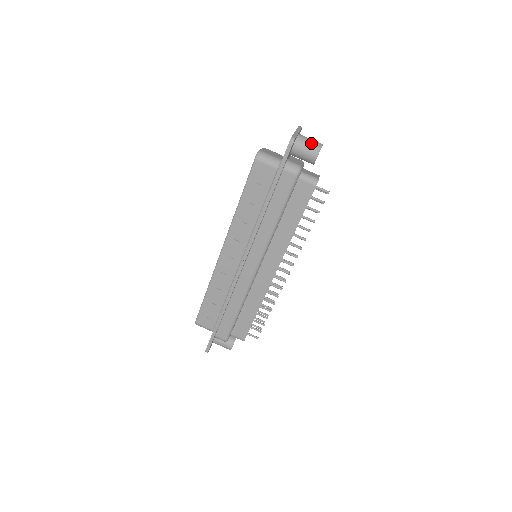
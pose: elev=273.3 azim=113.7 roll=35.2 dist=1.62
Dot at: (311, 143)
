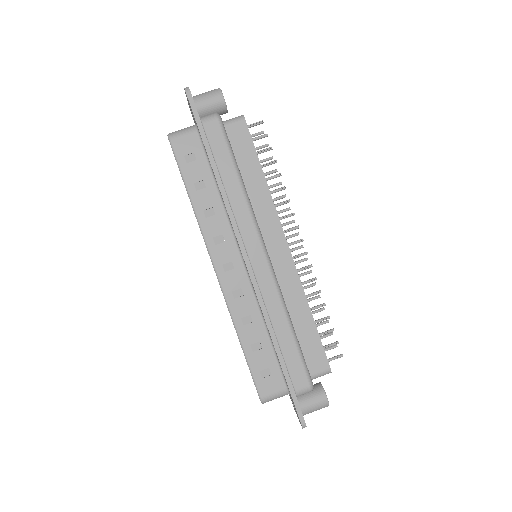
Dot at: (208, 92)
